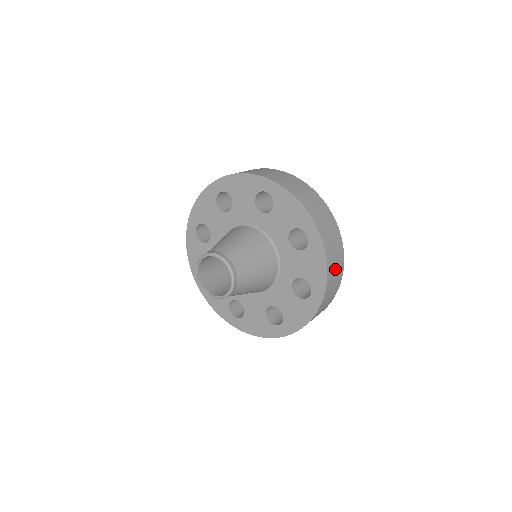
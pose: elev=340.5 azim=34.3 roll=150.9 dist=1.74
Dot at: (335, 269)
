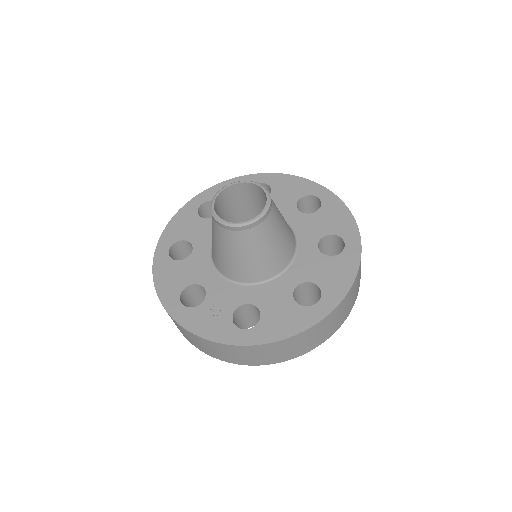
Dot at: occluded
